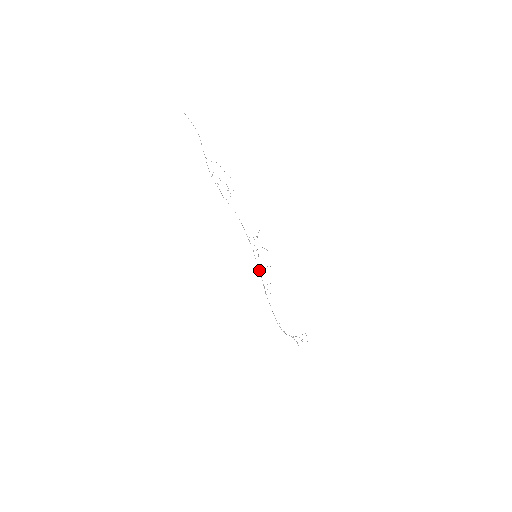
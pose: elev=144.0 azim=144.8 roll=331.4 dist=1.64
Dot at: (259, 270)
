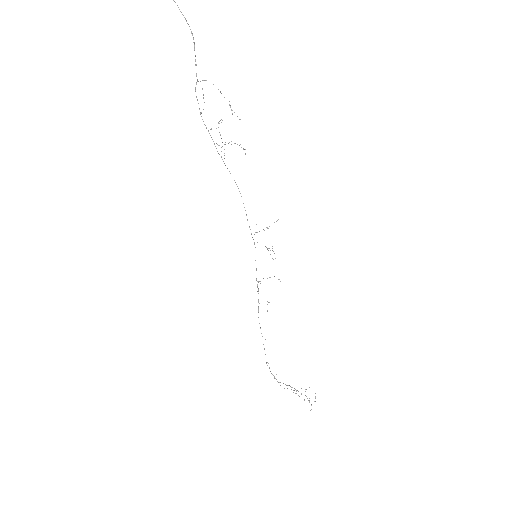
Dot at: occluded
